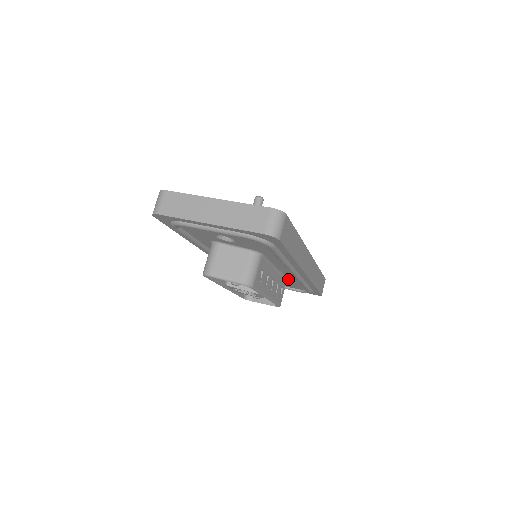
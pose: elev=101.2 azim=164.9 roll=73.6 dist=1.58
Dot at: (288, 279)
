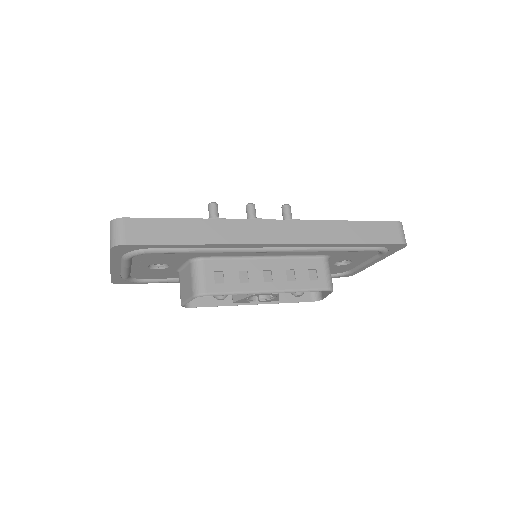
Dot at: (320, 255)
